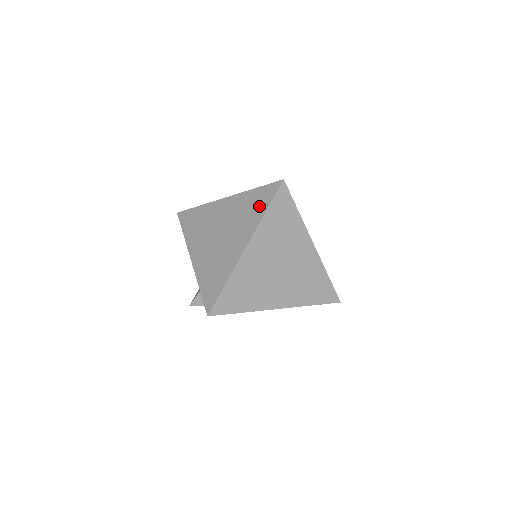
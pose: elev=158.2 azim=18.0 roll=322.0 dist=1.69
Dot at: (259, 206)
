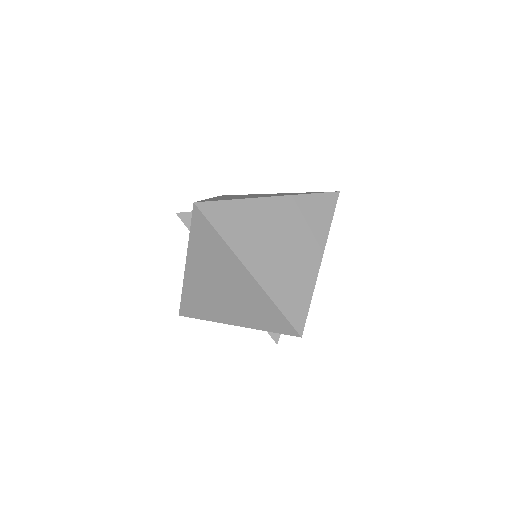
Dot at: (305, 193)
